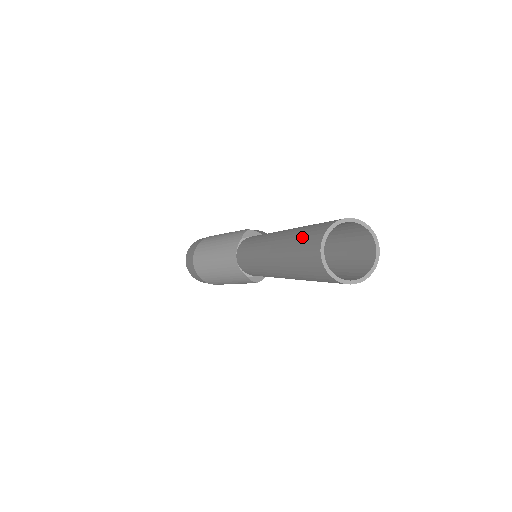
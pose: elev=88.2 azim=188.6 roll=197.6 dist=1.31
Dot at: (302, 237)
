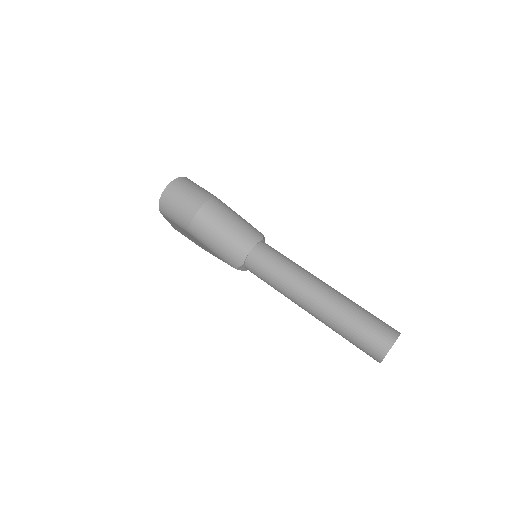
Dot at: (373, 319)
